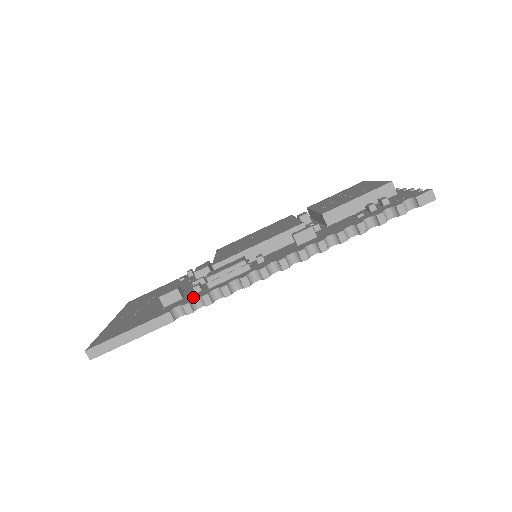
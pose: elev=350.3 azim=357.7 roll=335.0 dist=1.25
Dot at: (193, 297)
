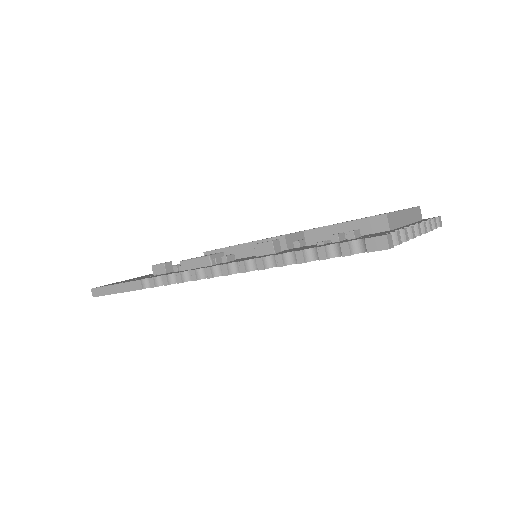
Dot at: (164, 274)
